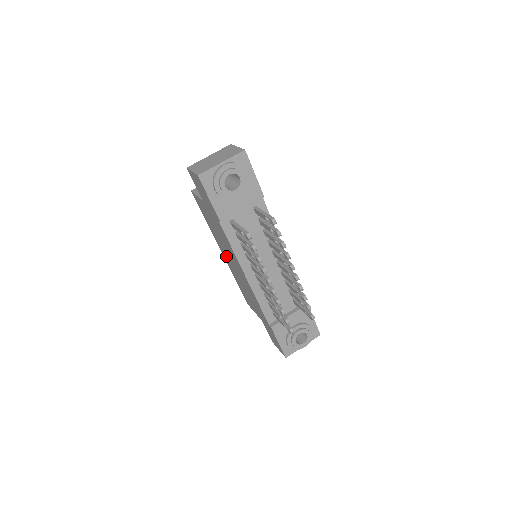
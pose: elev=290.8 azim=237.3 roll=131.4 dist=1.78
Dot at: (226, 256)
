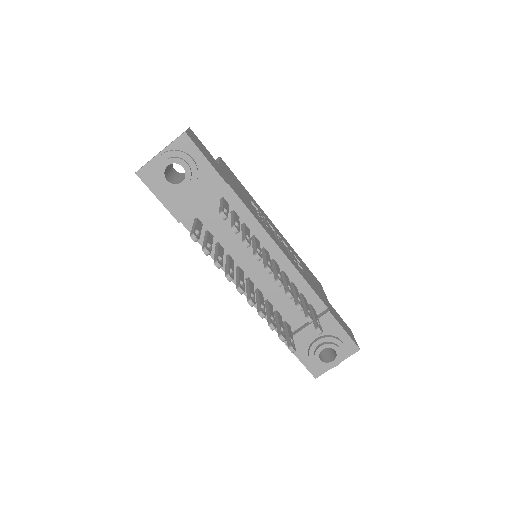
Dot at: occluded
